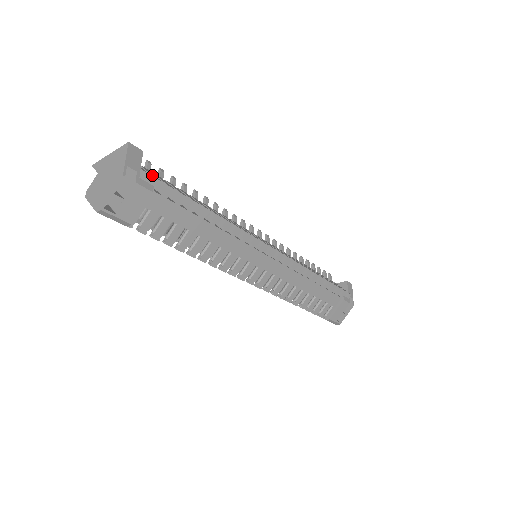
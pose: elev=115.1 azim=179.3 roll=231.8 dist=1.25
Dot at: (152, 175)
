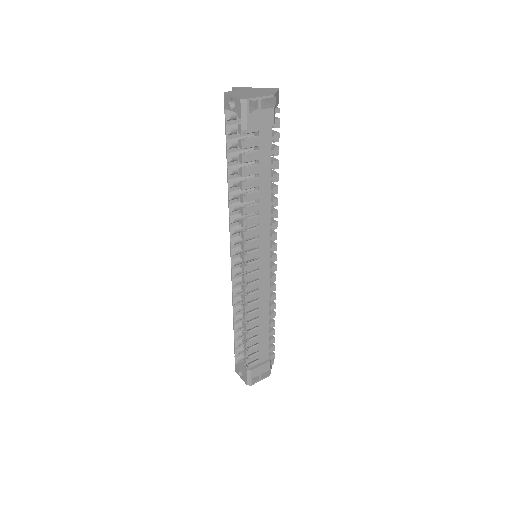
Dot at: (277, 118)
